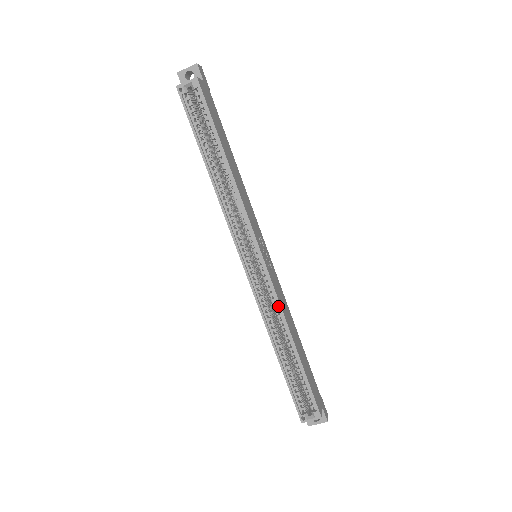
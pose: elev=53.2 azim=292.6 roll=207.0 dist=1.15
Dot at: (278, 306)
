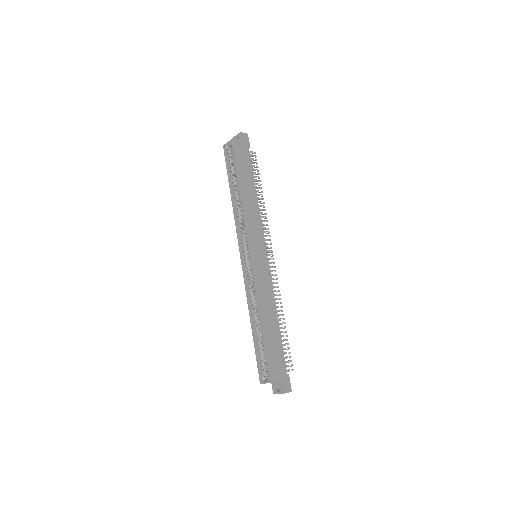
Dot at: (256, 290)
